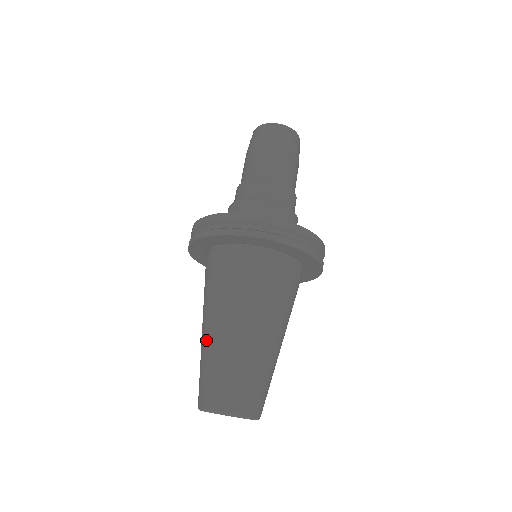
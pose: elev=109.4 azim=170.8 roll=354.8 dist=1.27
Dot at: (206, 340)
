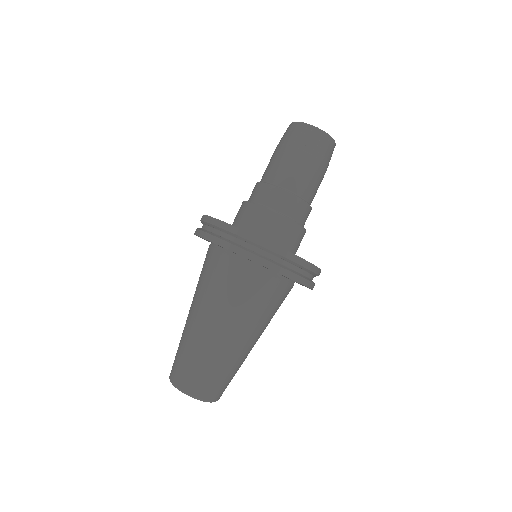
Dot at: (193, 331)
